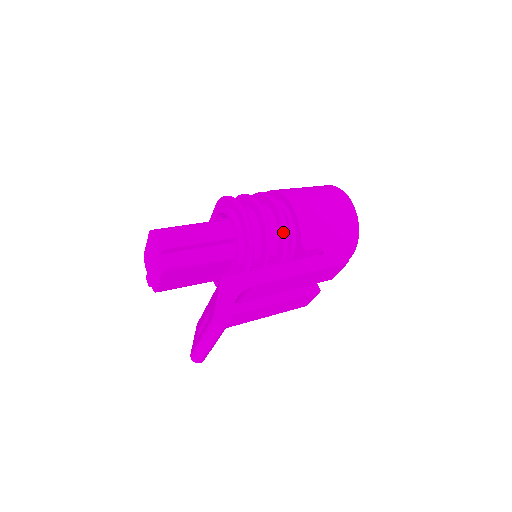
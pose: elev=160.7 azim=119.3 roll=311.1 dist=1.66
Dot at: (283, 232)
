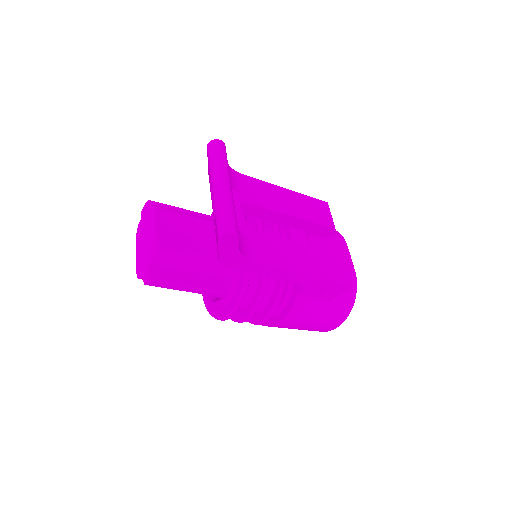
Dot at: occluded
